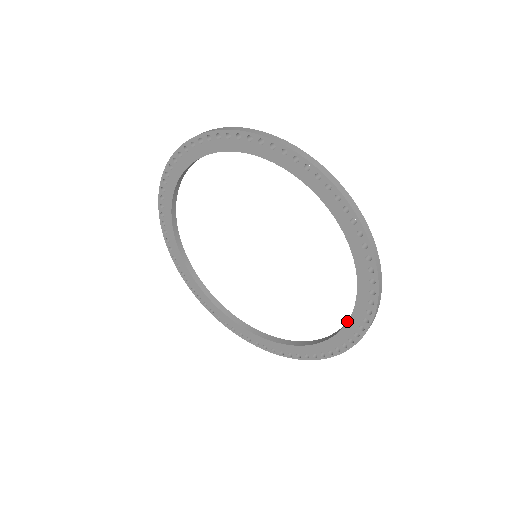
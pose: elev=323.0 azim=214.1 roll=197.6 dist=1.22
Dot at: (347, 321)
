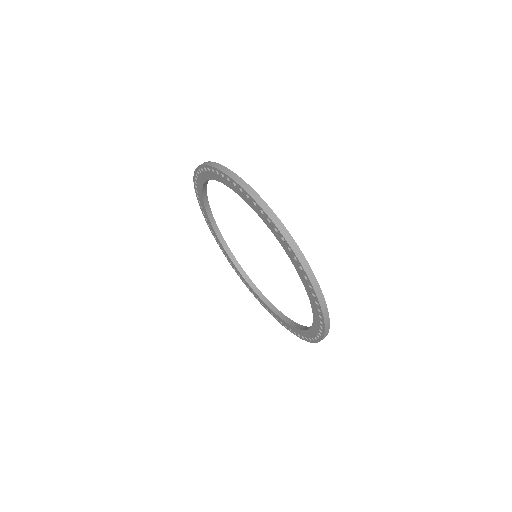
Dot at: (273, 311)
